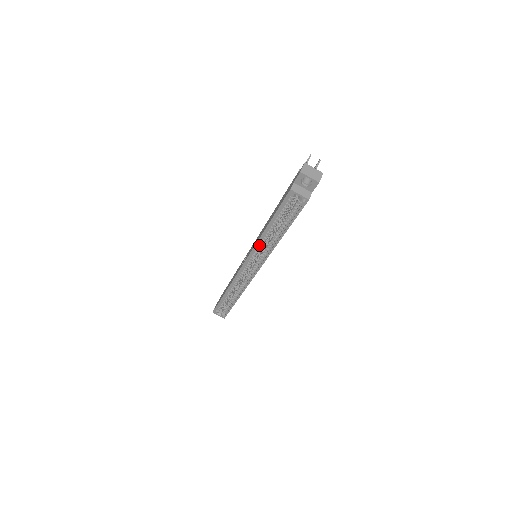
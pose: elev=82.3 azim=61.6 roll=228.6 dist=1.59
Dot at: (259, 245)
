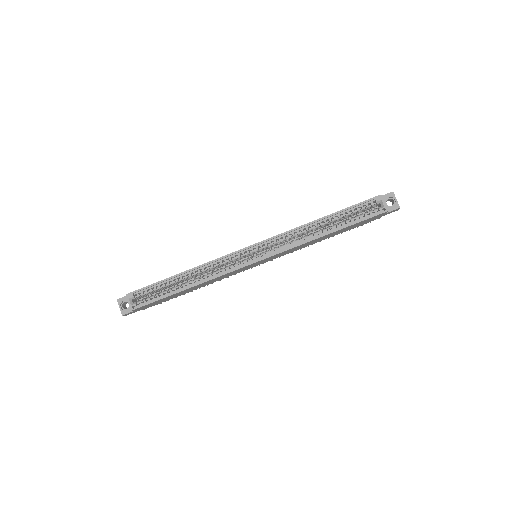
Dot at: (294, 233)
